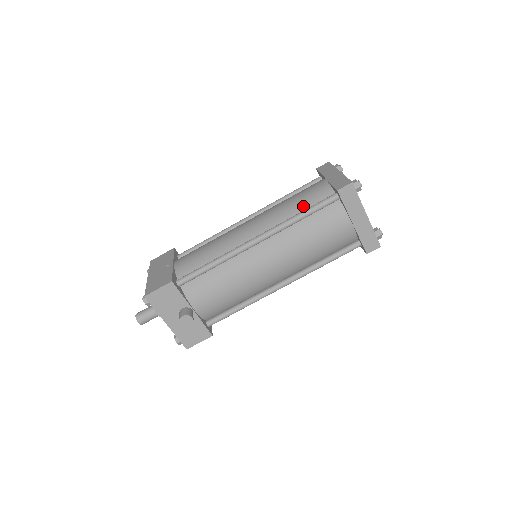
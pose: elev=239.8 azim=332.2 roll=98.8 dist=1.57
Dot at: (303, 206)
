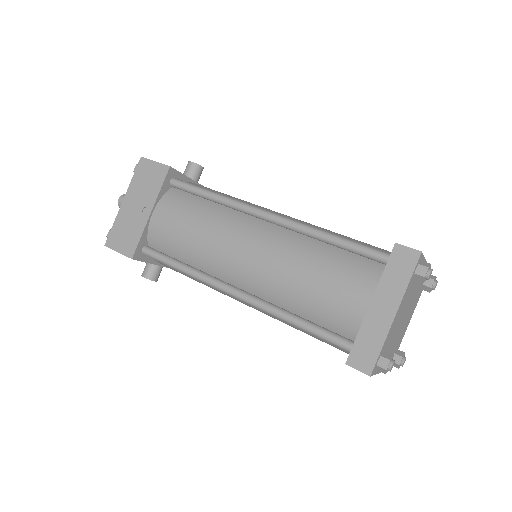
Dot at: (311, 310)
